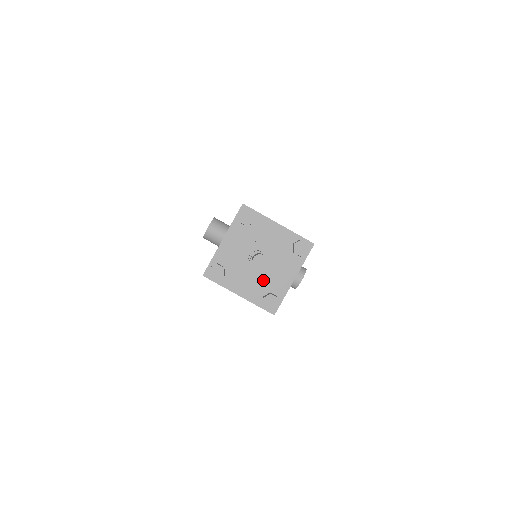
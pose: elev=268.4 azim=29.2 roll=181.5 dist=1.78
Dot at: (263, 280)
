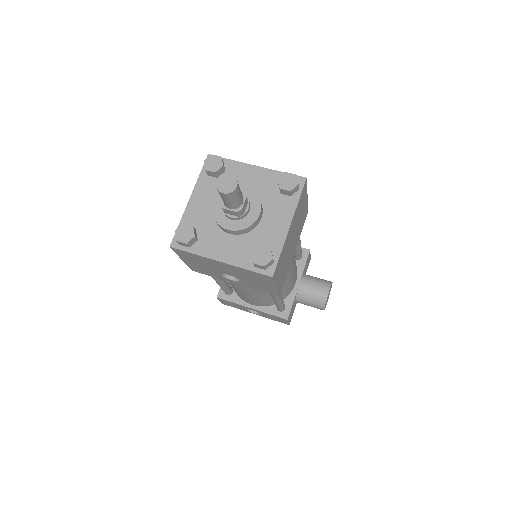
Dot at: (249, 235)
